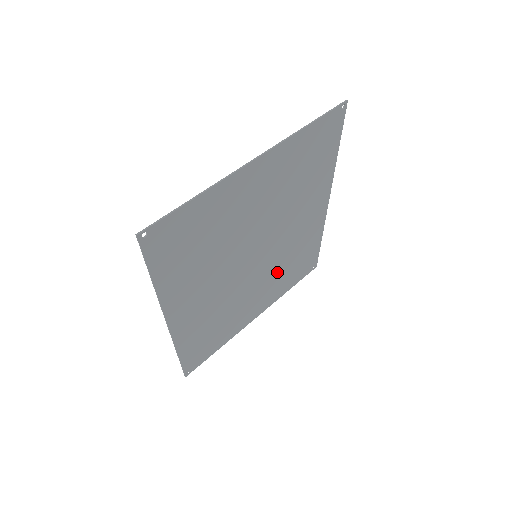
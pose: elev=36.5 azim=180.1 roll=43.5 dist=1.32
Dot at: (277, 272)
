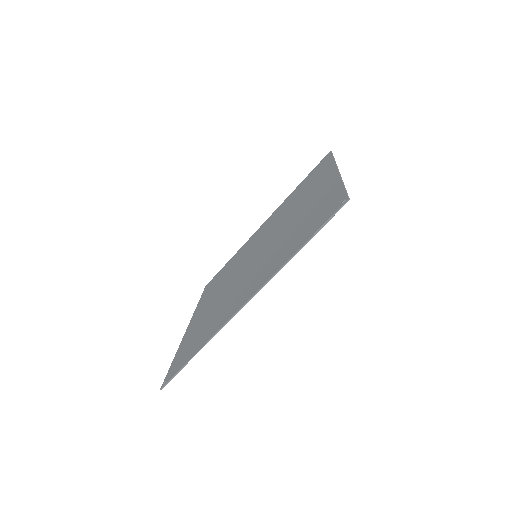
Dot at: occluded
